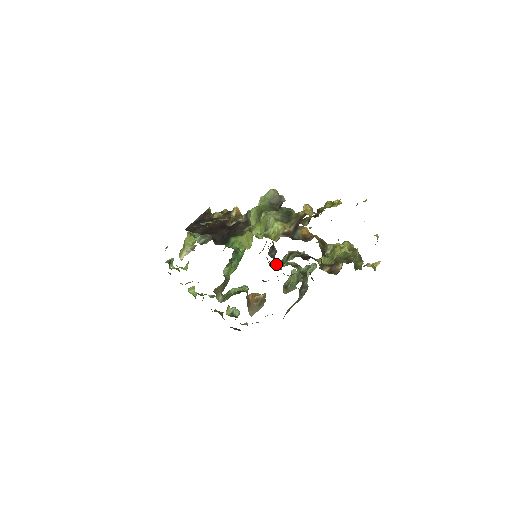
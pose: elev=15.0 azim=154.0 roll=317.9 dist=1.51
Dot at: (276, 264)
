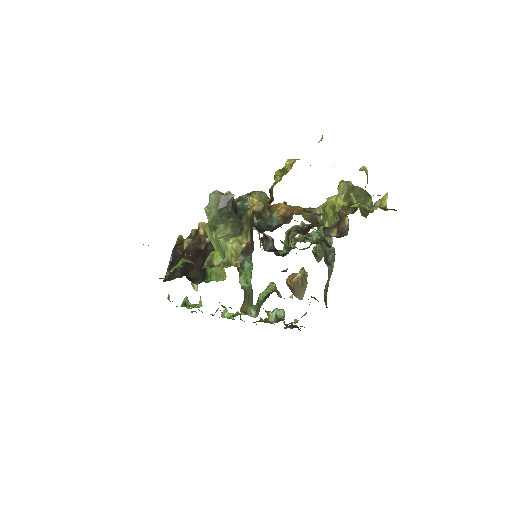
Dot at: (281, 253)
